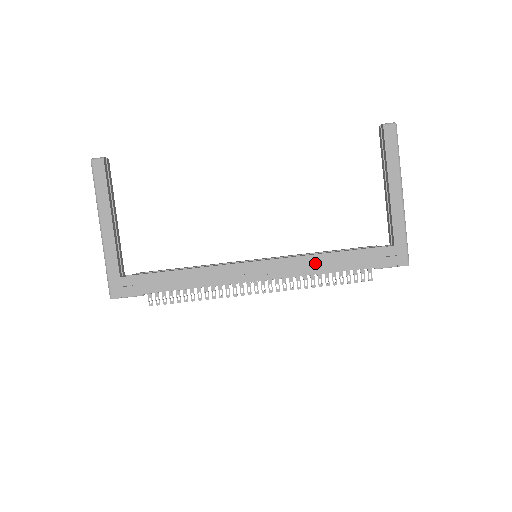
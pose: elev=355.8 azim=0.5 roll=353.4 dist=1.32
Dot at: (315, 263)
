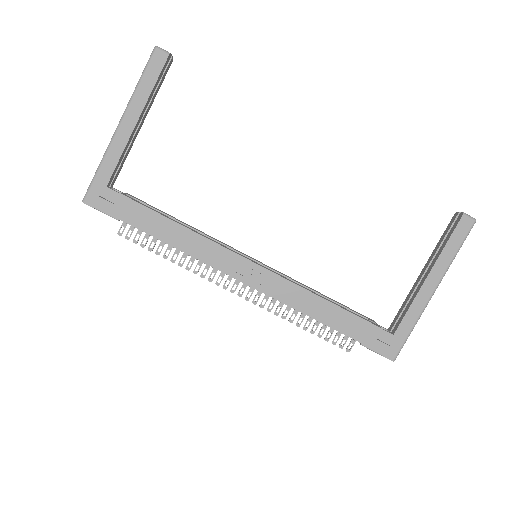
Dot at: (309, 302)
